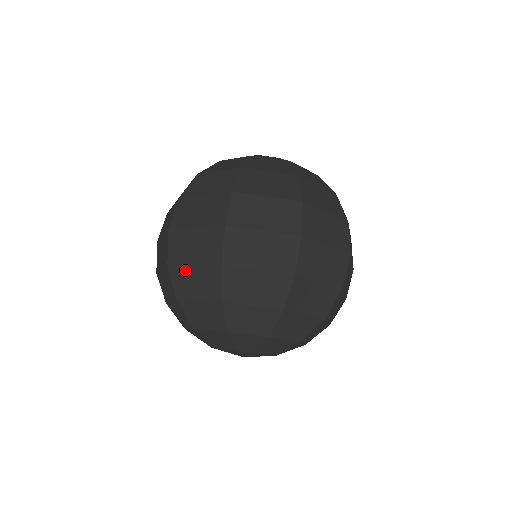
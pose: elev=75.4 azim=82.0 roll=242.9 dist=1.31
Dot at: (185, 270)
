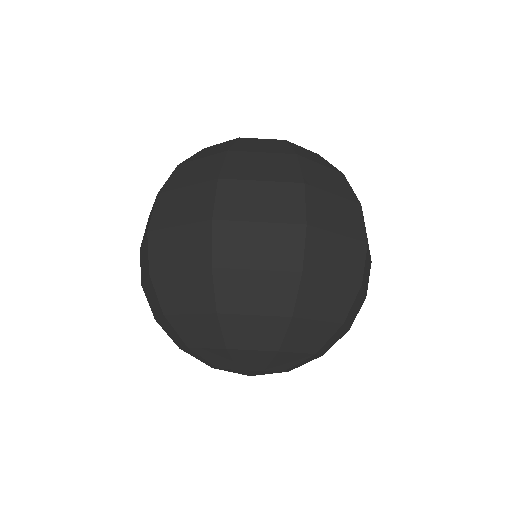
Dot at: (170, 278)
